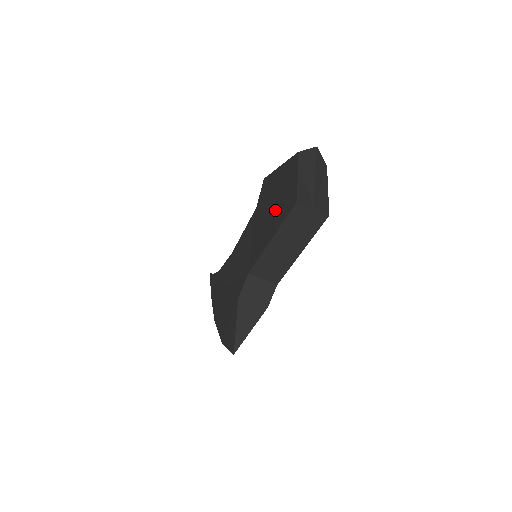
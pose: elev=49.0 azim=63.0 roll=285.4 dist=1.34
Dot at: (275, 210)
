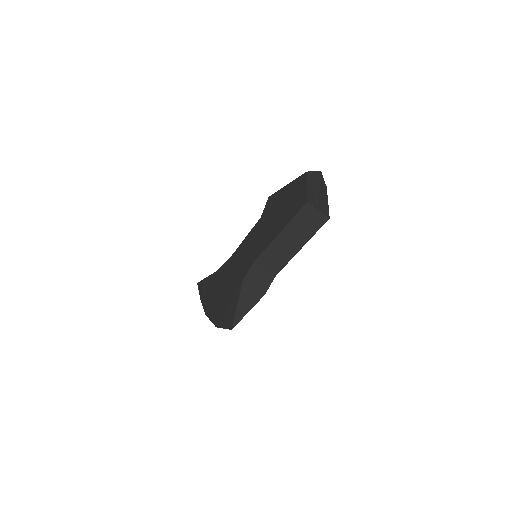
Dot at: (283, 213)
